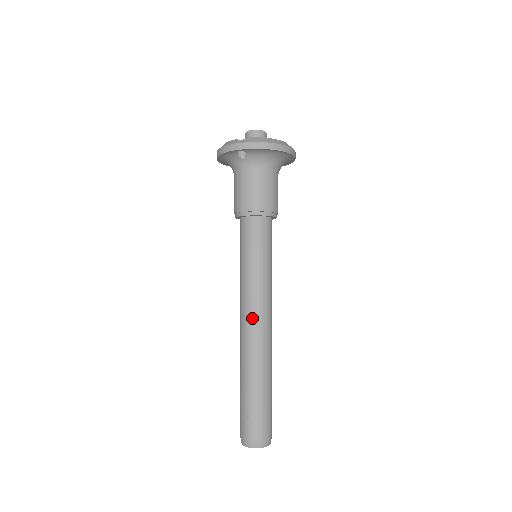
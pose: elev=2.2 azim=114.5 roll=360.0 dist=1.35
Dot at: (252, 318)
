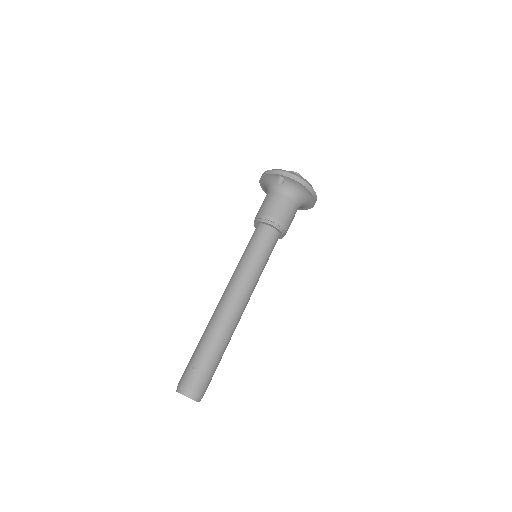
Dot at: (233, 295)
